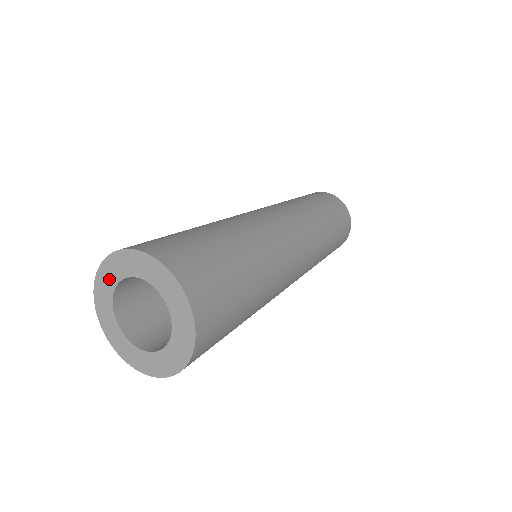
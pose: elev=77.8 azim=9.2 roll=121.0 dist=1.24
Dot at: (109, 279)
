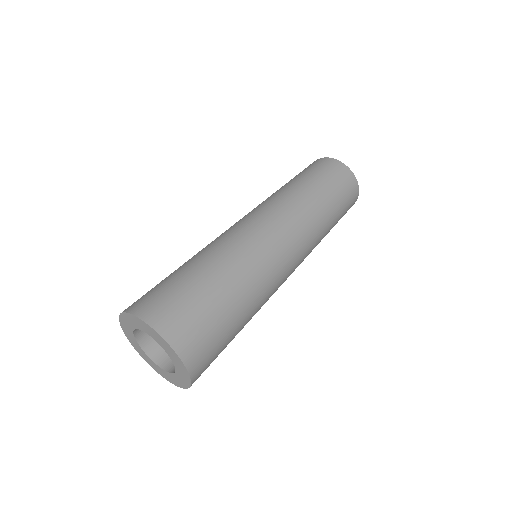
Dot at: (136, 324)
